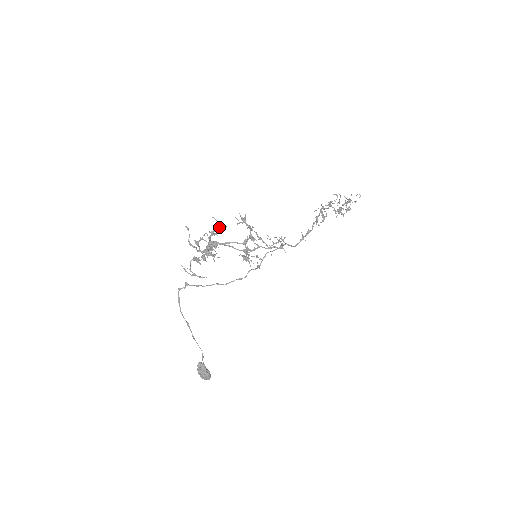
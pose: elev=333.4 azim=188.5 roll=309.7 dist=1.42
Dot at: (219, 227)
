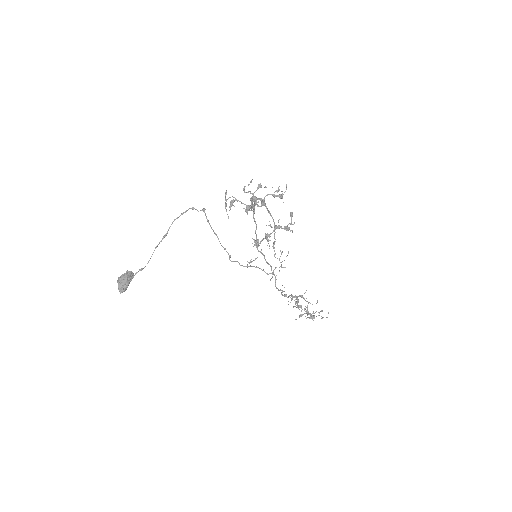
Dot at: (282, 195)
